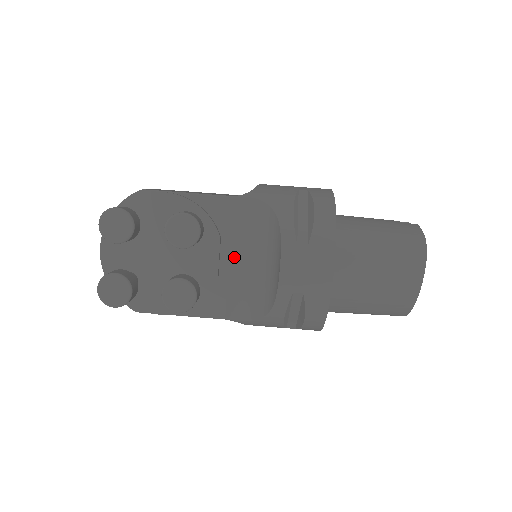
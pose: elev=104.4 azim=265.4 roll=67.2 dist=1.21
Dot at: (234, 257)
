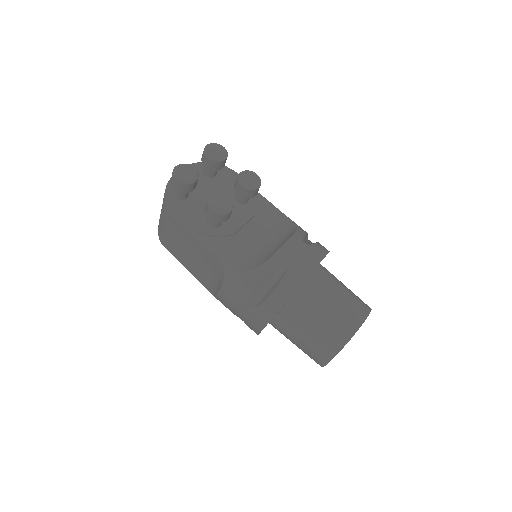
Dot at: (253, 232)
